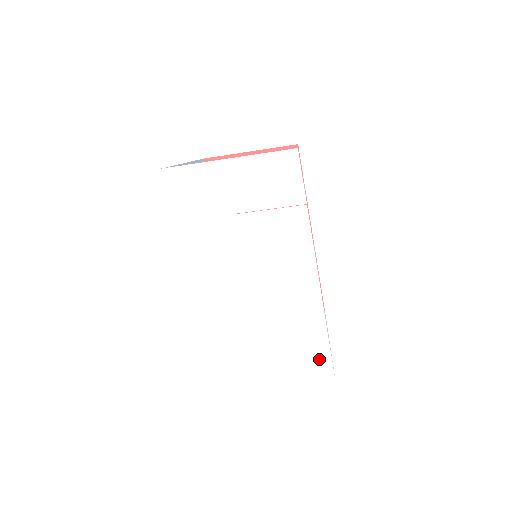
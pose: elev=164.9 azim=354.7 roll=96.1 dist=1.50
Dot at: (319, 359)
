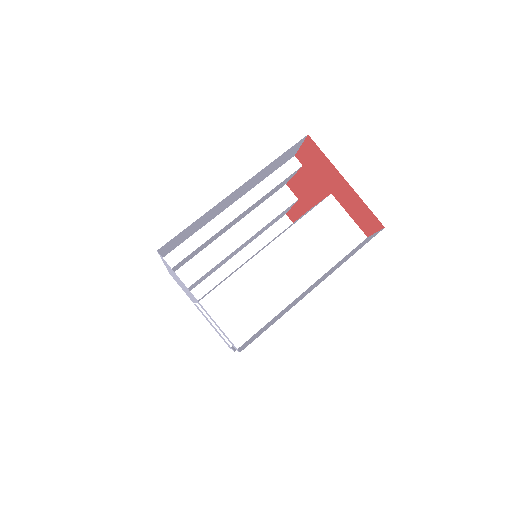
Dot at: occluded
